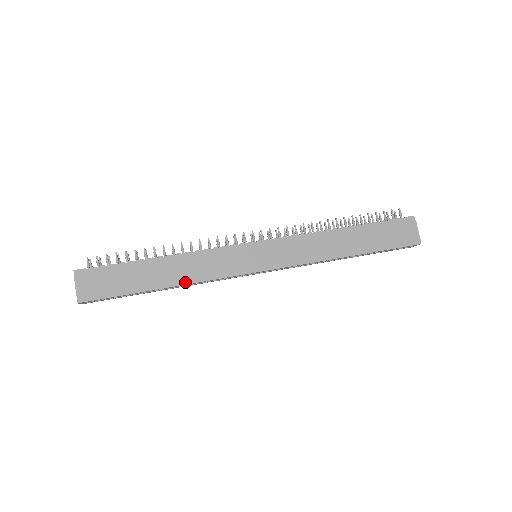
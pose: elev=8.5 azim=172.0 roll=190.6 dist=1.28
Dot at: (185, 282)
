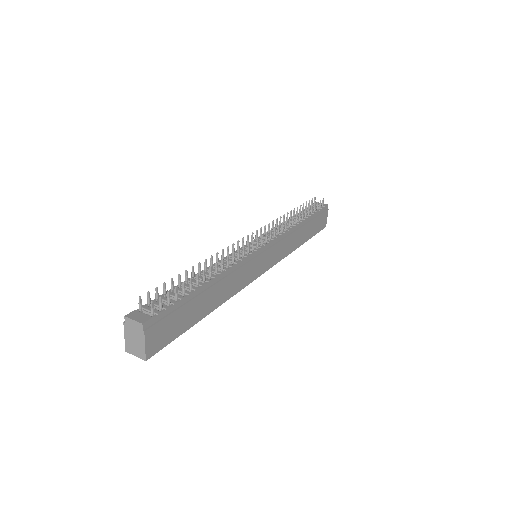
Dot at: (223, 301)
